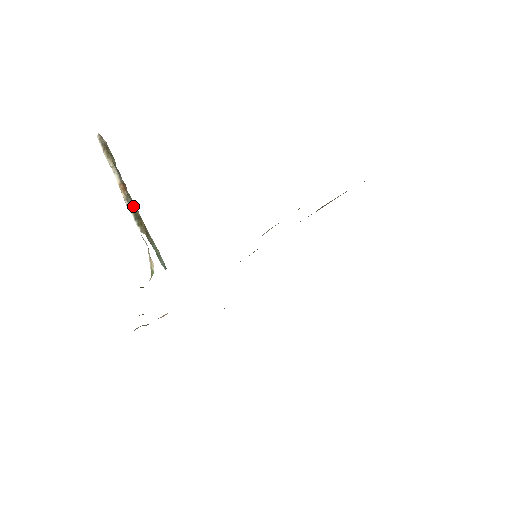
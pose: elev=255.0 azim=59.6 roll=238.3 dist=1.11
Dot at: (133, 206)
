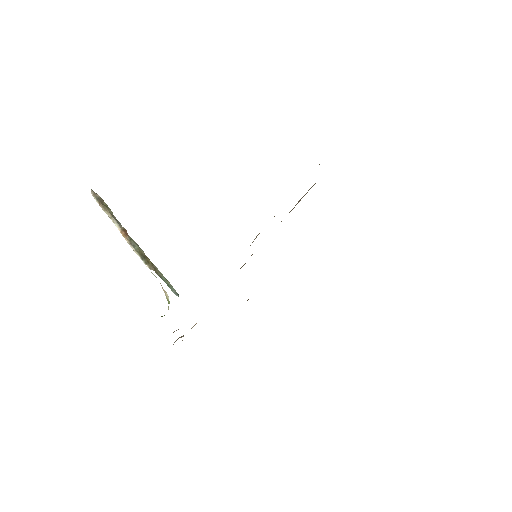
Dot at: (137, 248)
